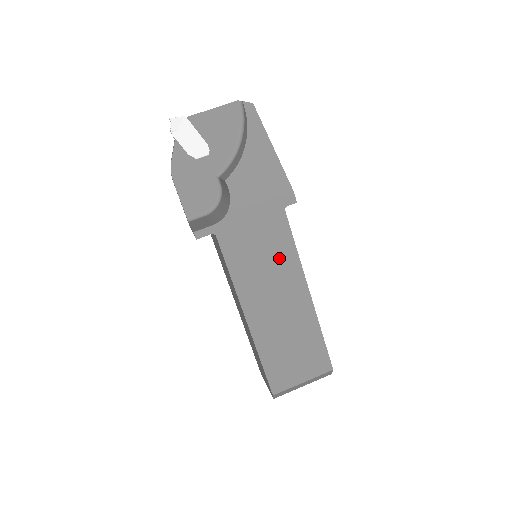
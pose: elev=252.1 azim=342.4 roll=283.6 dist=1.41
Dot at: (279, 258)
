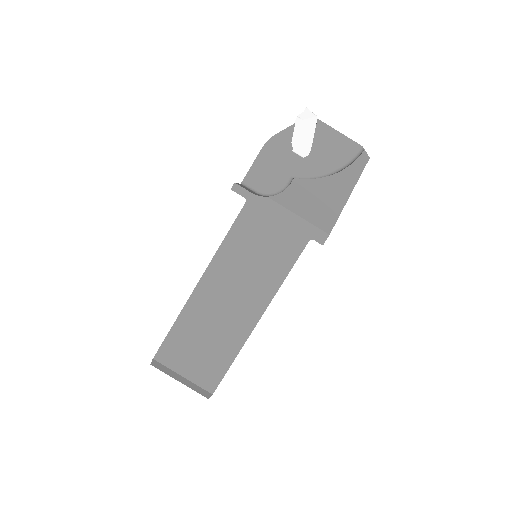
Dot at: (268, 268)
